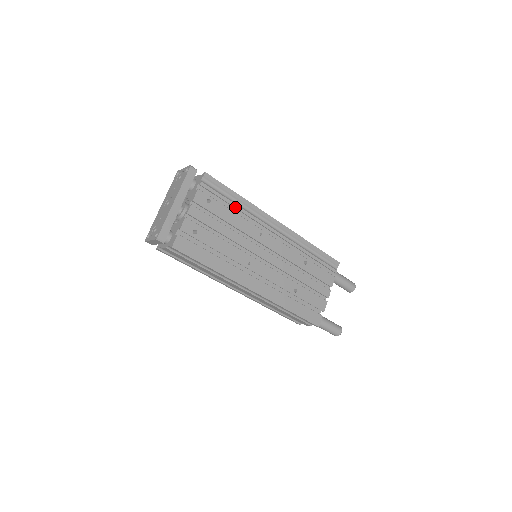
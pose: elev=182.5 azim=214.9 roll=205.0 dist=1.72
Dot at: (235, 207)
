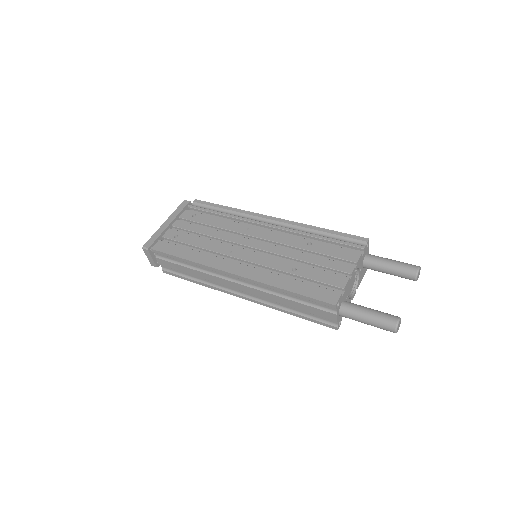
Dot at: (221, 215)
